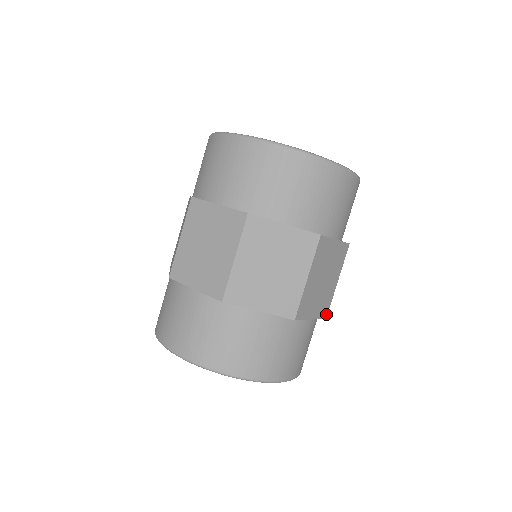
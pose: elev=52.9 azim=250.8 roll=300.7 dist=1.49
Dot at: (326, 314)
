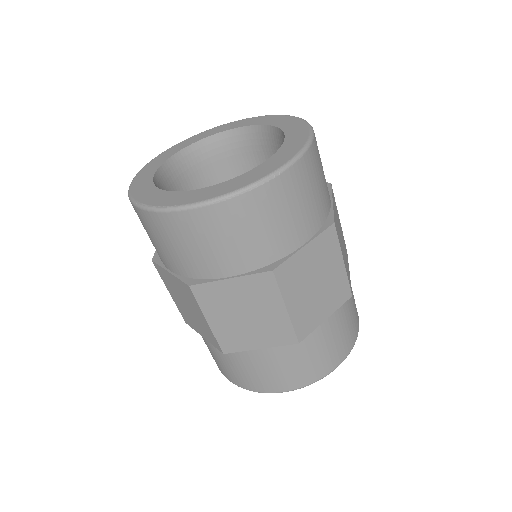
Dot at: (349, 294)
